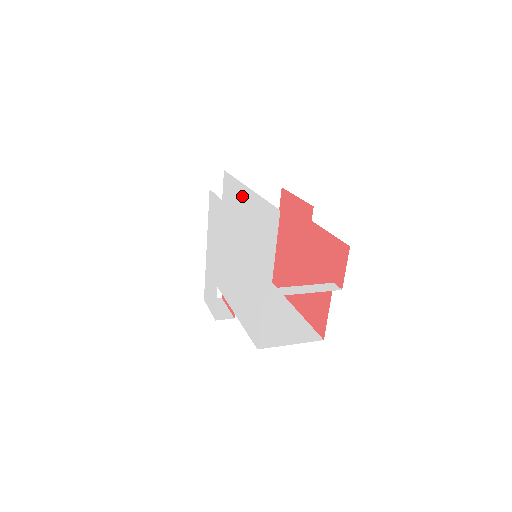
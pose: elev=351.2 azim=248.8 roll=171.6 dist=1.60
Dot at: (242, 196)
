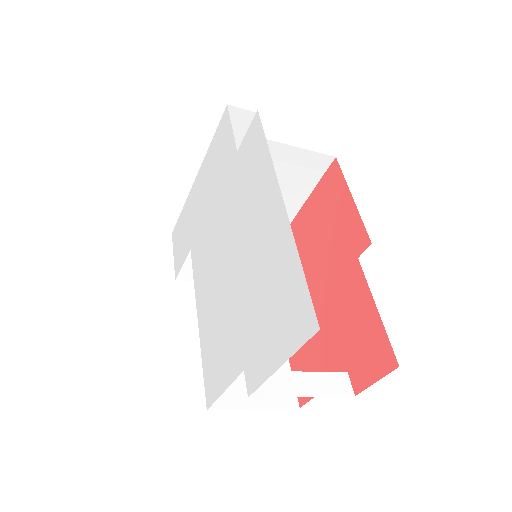
Dot at: (268, 196)
